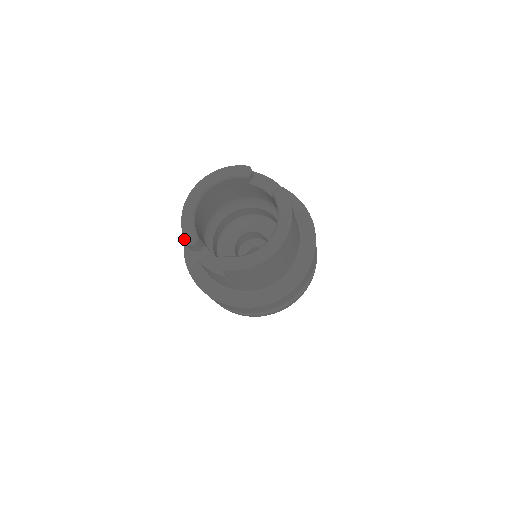
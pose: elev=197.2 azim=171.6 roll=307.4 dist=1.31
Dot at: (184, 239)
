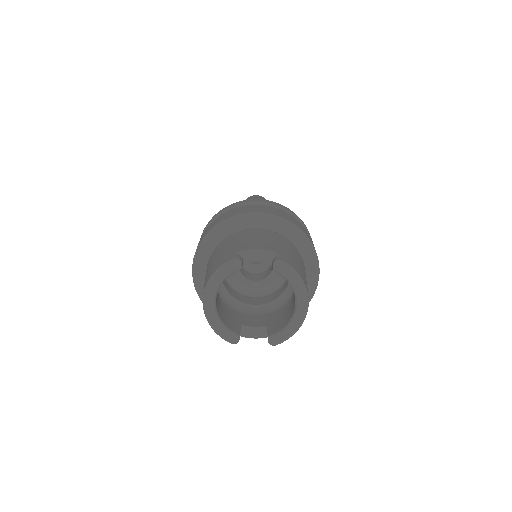
Dot at: occluded
